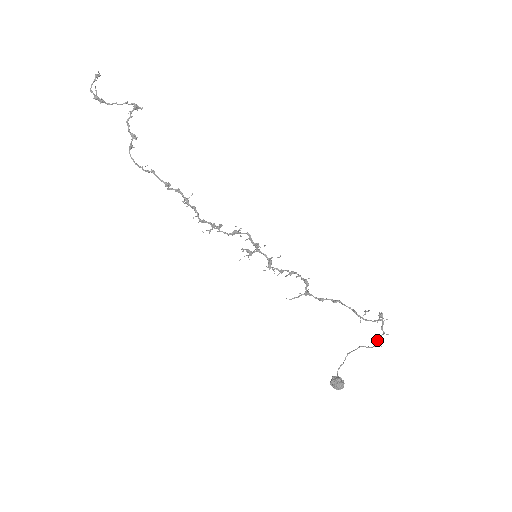
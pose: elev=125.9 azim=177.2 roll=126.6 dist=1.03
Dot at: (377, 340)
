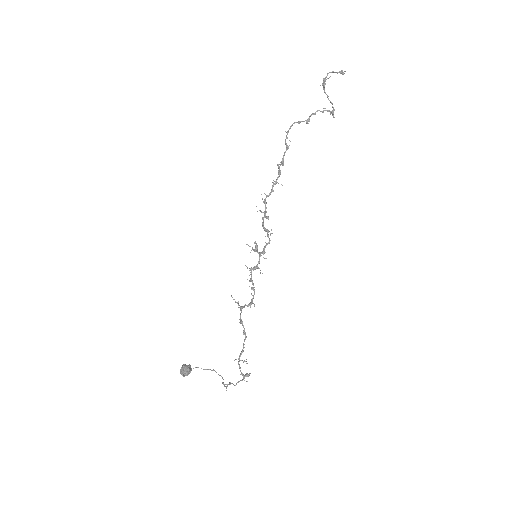
Dot at: (229, 384)
